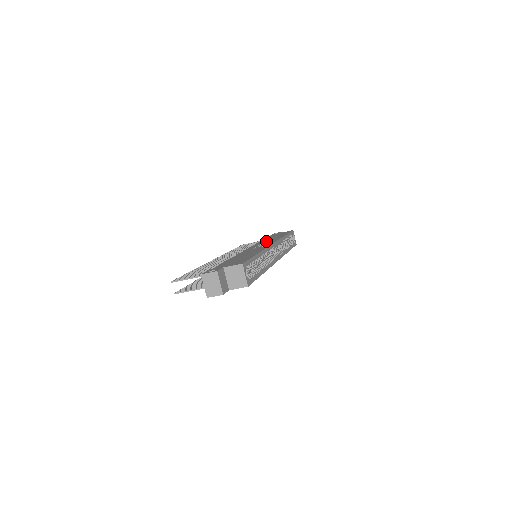
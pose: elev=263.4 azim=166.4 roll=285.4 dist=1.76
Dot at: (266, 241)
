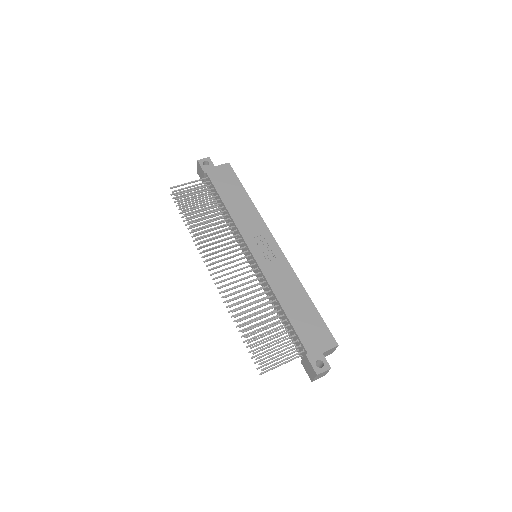
Dot at: (247, 222)
